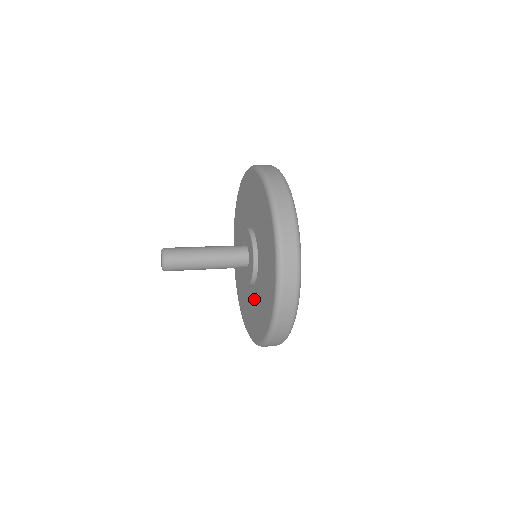
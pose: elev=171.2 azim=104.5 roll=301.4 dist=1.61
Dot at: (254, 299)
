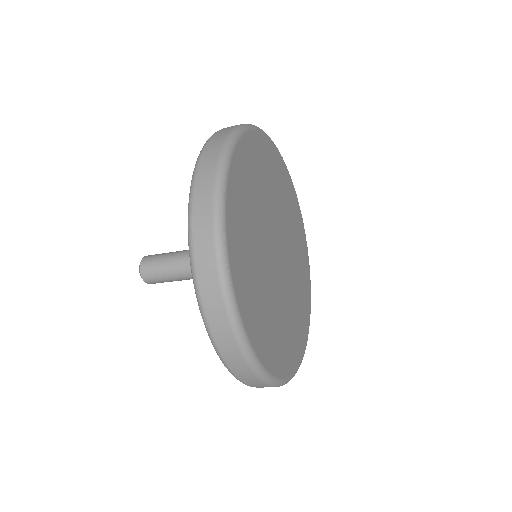
Dot at: occluded
